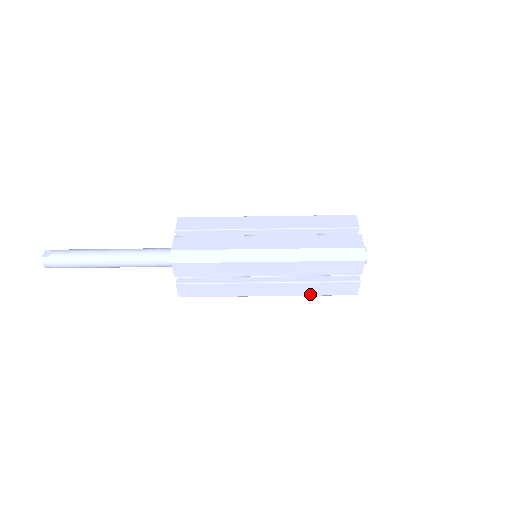
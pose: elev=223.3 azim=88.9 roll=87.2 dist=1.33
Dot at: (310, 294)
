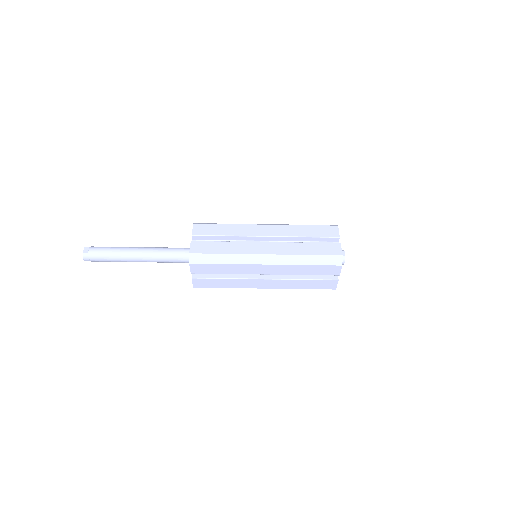
Dot at: (298, 288)
